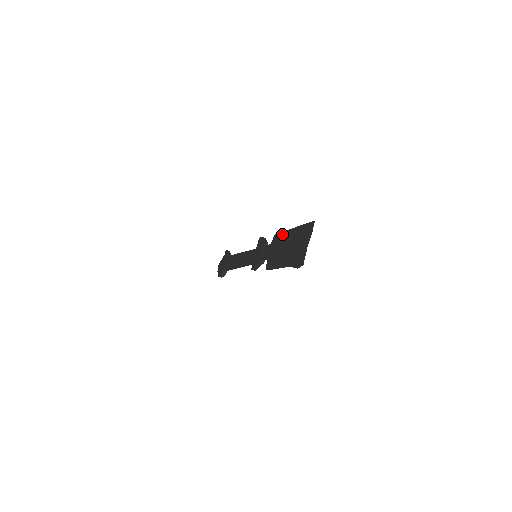
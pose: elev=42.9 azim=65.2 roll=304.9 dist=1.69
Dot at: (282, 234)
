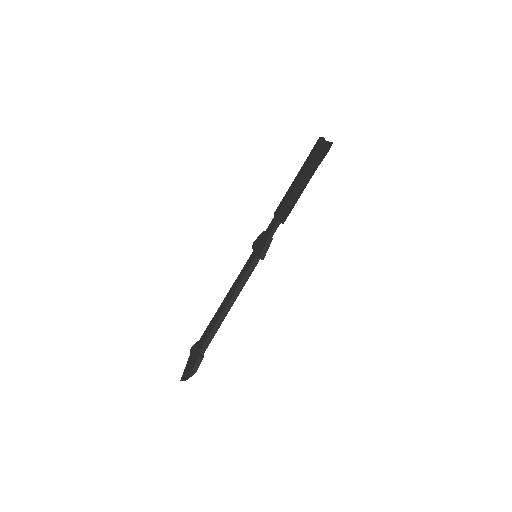
Dot at: (285, 195)
